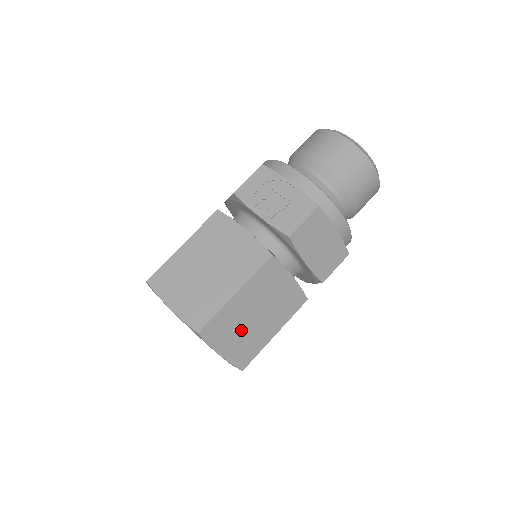
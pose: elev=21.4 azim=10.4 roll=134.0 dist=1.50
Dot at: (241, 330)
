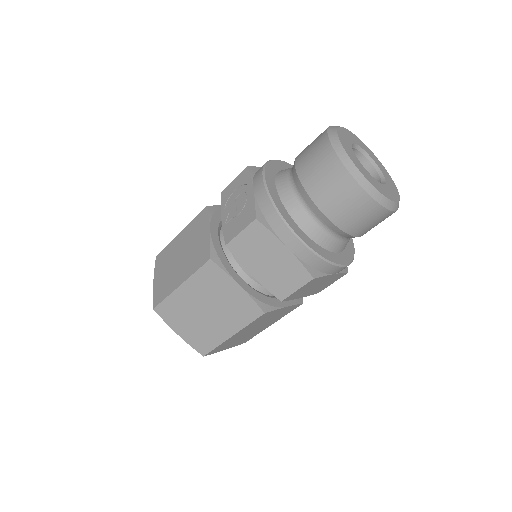
Dot at: (193, 319)
